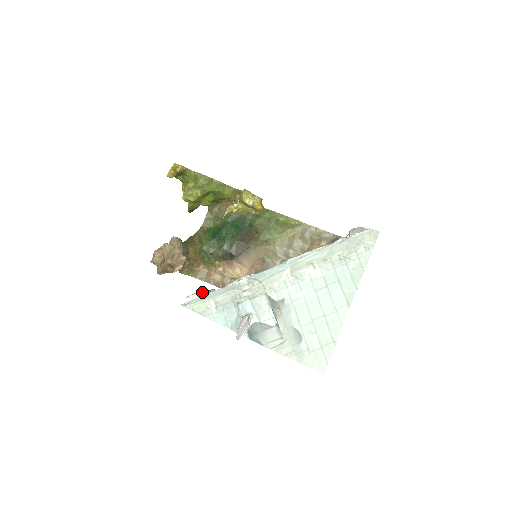
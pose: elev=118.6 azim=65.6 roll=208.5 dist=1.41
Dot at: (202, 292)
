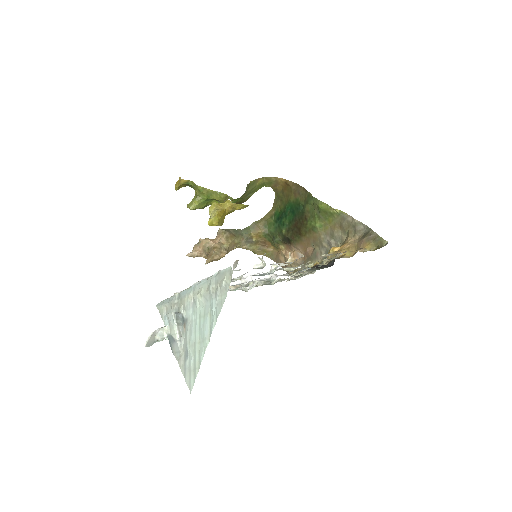
Dot at: occluded
